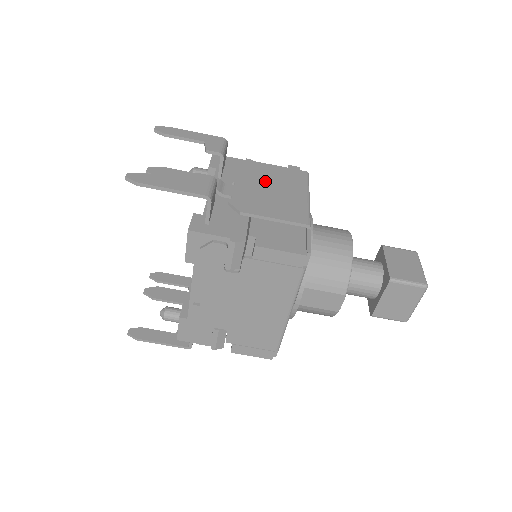
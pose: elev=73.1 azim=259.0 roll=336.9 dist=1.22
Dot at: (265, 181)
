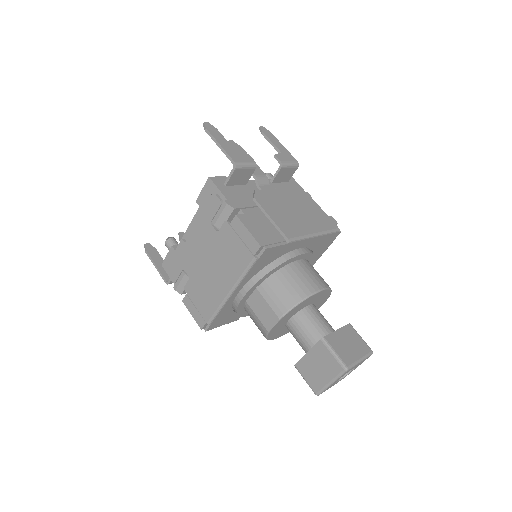
Dot at: (298, 205)
